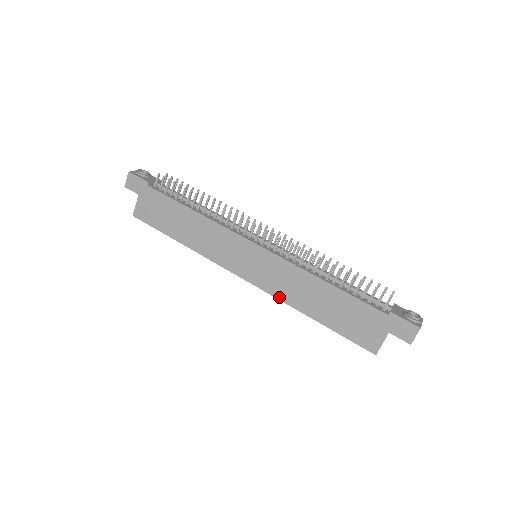
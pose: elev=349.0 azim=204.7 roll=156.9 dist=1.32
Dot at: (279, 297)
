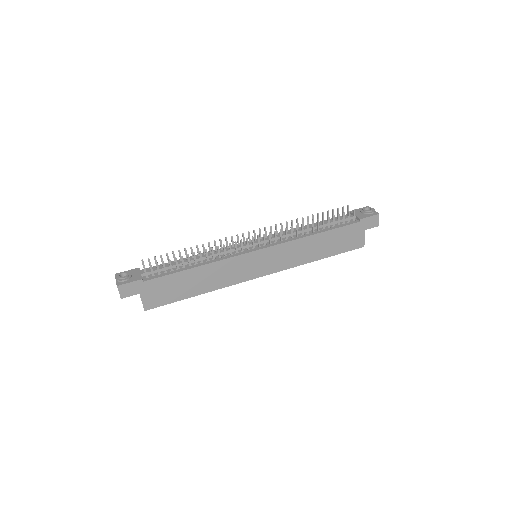
Dot at: (293, 266)
